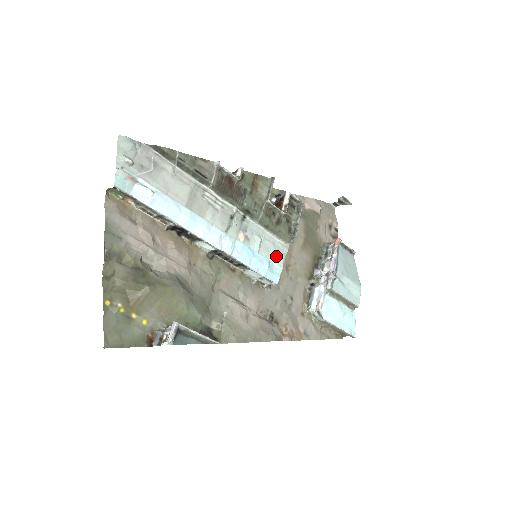
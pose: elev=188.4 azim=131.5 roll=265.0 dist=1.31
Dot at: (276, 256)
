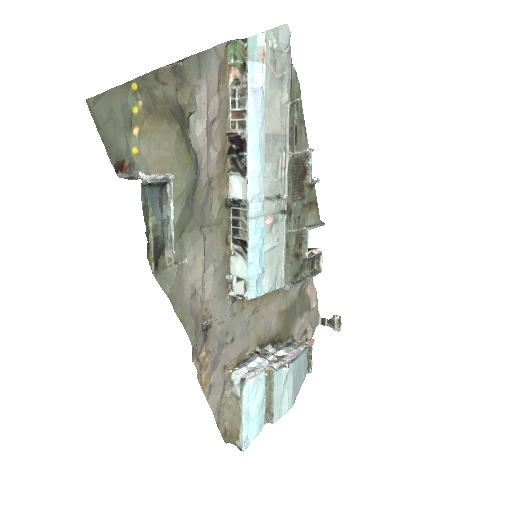
Dot at: (271, 276)
